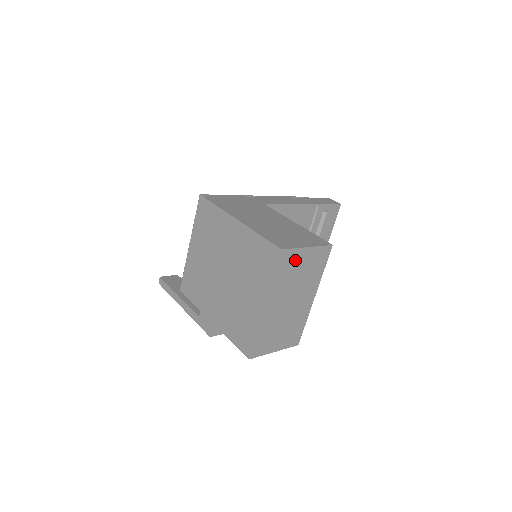
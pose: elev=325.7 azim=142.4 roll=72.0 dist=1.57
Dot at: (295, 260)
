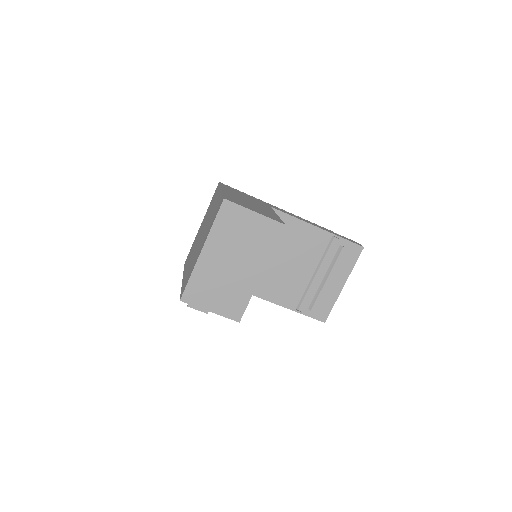
Dot at: (239, 218)
